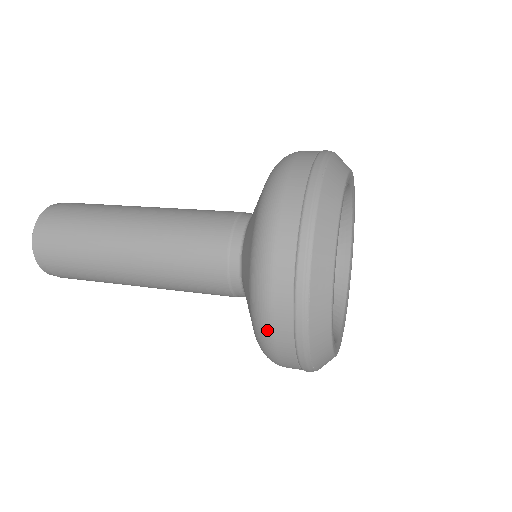
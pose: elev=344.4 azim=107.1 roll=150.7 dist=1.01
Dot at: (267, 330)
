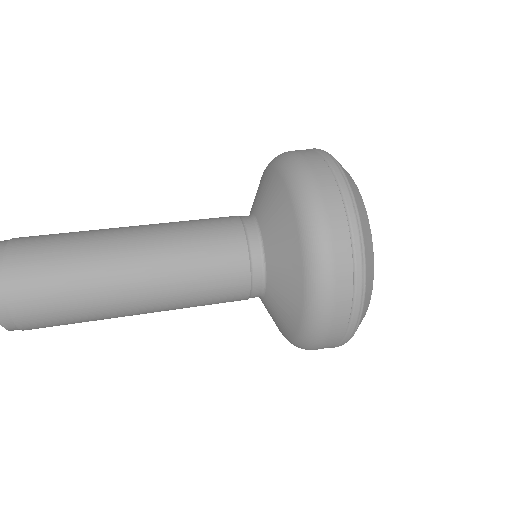
Dot at: (326, 322)
